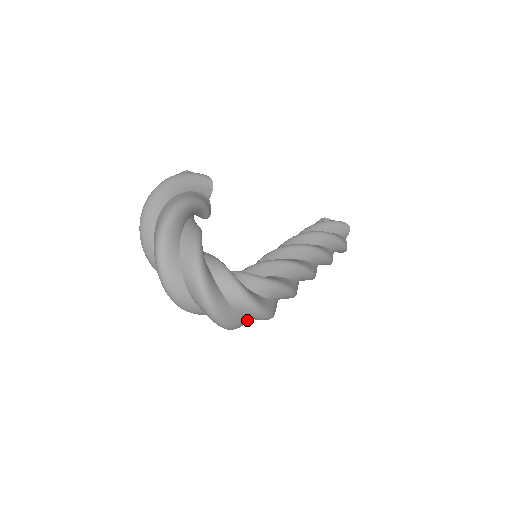
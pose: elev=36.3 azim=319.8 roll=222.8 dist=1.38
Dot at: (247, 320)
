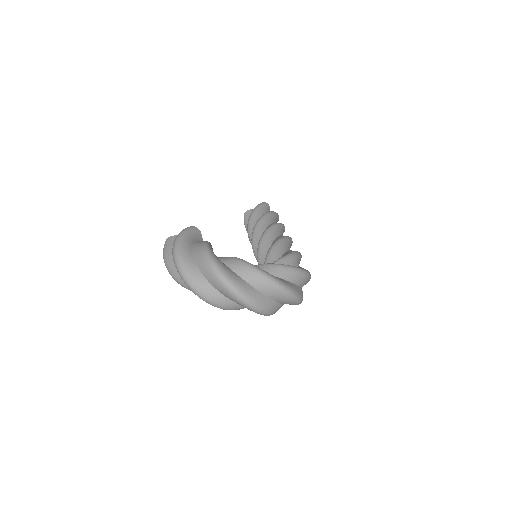
Dot at: occluded
